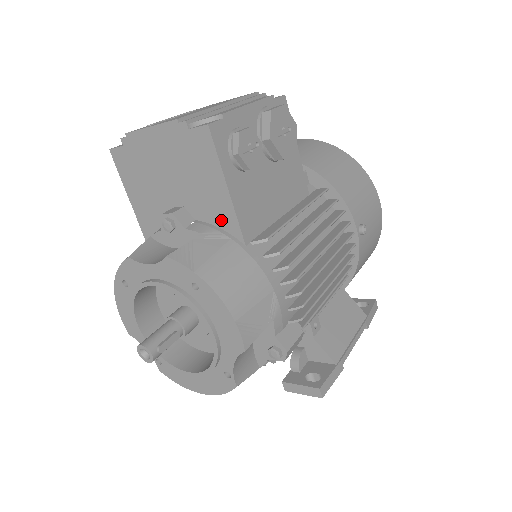
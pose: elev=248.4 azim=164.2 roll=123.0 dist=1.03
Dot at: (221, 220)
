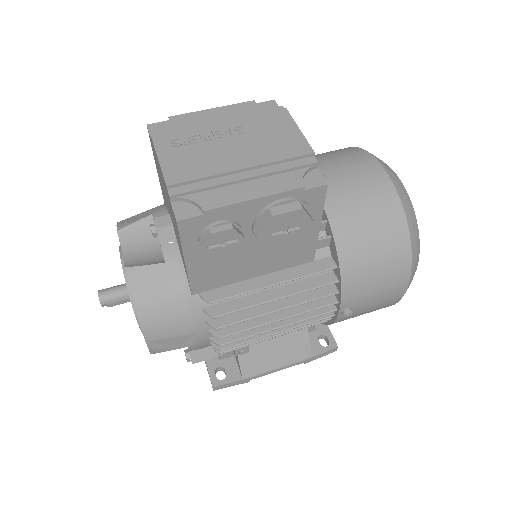
Dot at: (184, 265)
